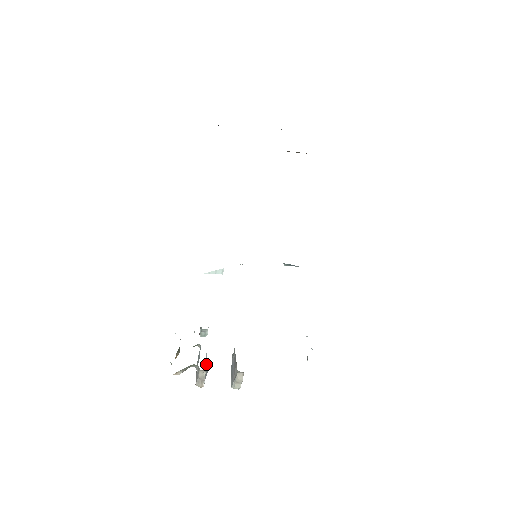
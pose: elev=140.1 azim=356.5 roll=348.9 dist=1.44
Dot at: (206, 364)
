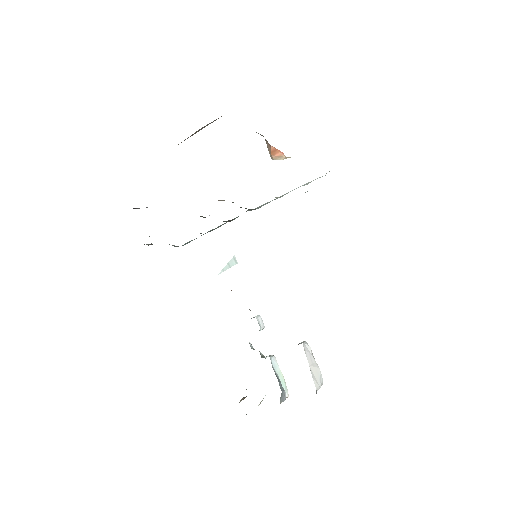
Dot at: (279, 370)
